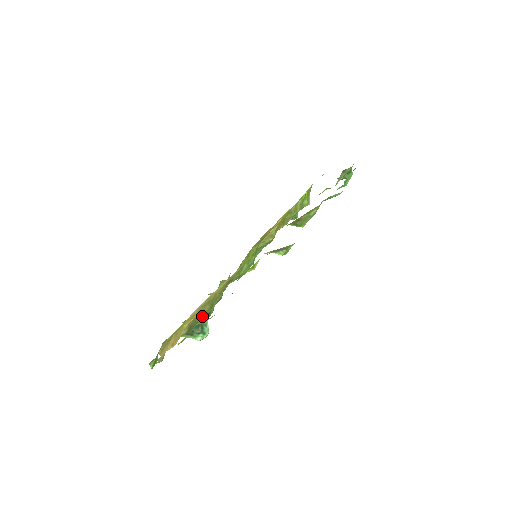
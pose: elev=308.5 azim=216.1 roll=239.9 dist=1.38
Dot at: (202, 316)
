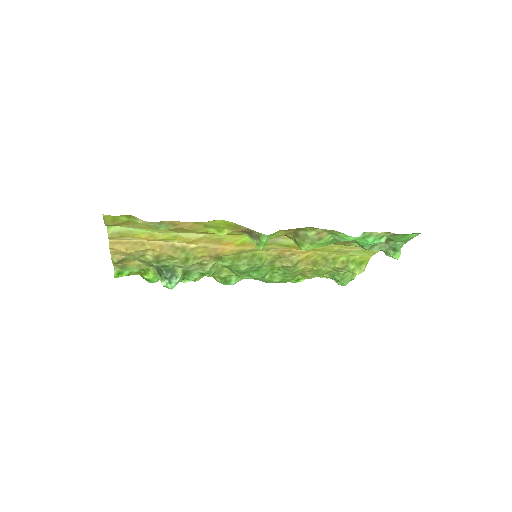
Dot at: (175, 262)
